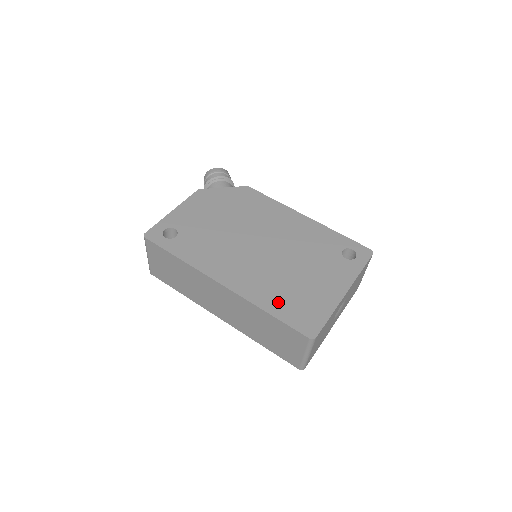
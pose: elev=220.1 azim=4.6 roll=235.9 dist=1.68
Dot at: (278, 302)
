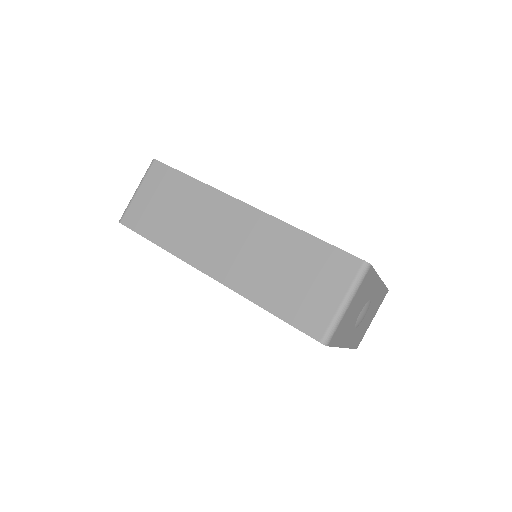
Dot at: occluded
